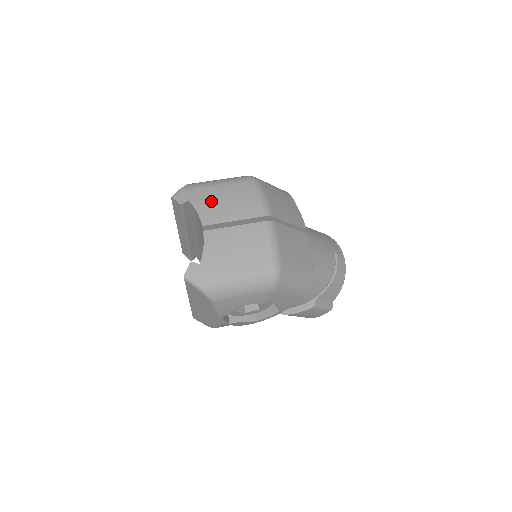
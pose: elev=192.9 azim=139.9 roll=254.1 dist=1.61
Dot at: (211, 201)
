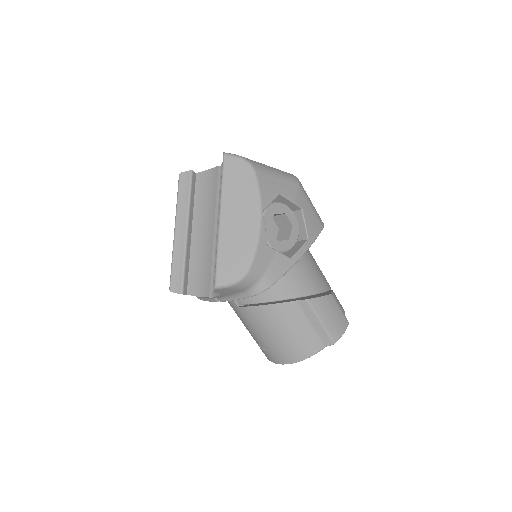
Dot at: occluded
